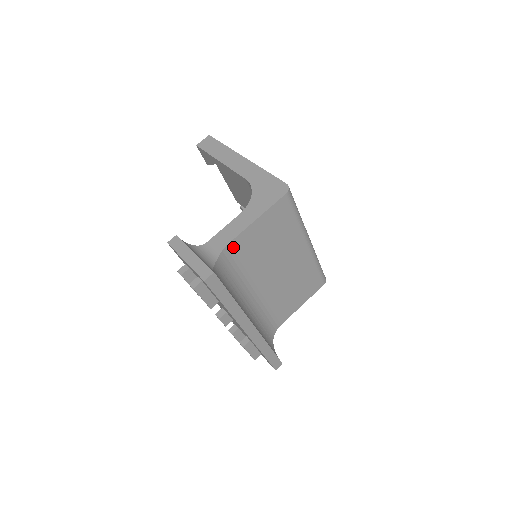
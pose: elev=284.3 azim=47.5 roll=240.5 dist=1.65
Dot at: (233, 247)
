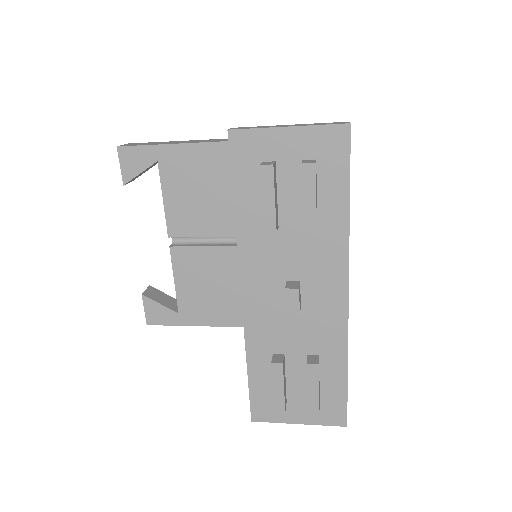
Dot at: occluded
